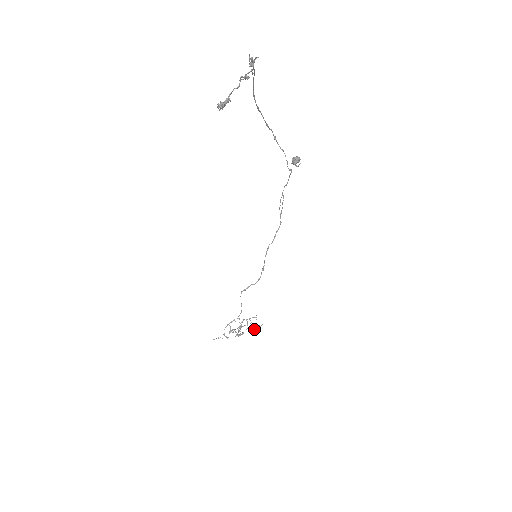
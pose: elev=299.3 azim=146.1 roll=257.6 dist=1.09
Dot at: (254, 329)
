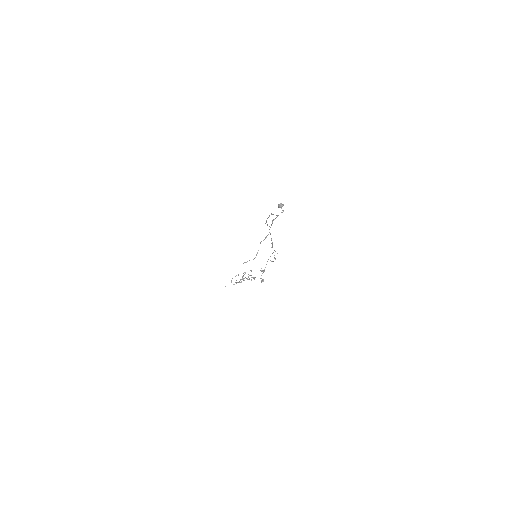
Dot at: (251, 280)
